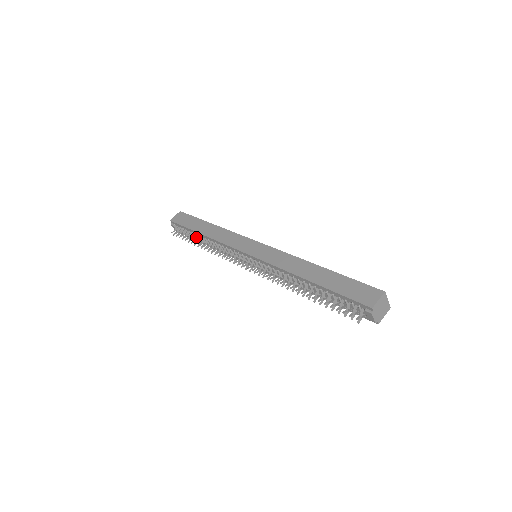
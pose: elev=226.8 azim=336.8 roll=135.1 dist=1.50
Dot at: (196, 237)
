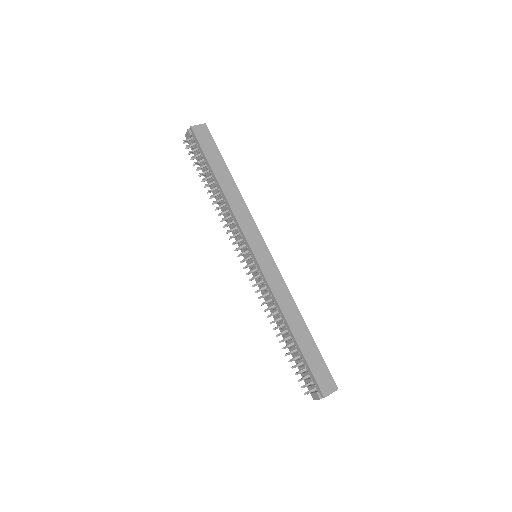
Dot at: (209, 176)
